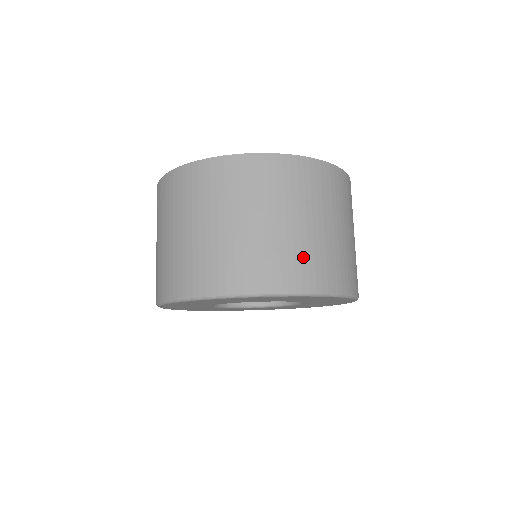
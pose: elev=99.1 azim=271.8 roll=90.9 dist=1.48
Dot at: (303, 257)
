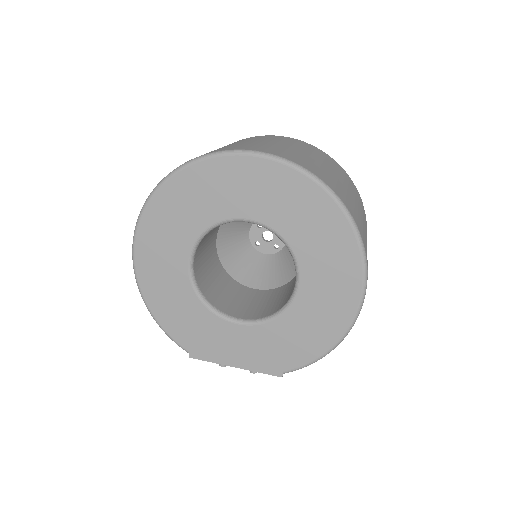
Dot at: (307, 161)
